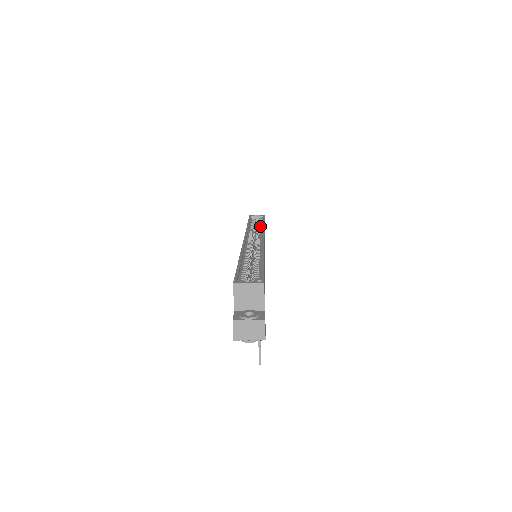
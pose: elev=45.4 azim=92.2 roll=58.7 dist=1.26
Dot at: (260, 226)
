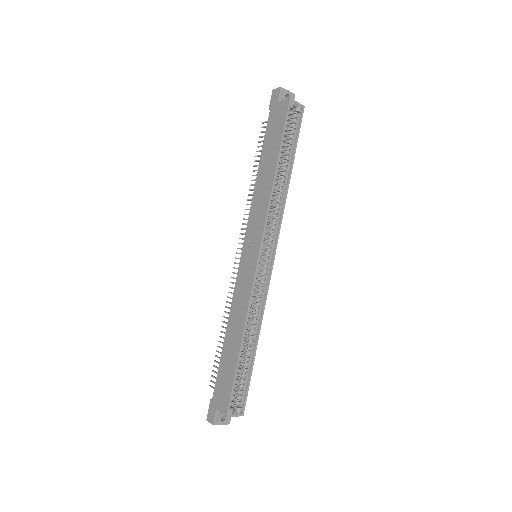
Dot at: (284, 181)
